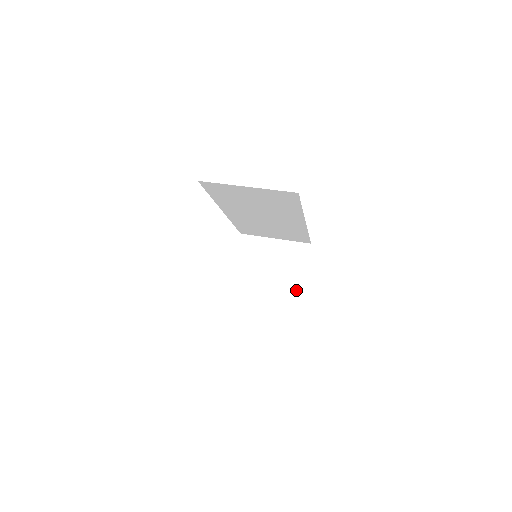
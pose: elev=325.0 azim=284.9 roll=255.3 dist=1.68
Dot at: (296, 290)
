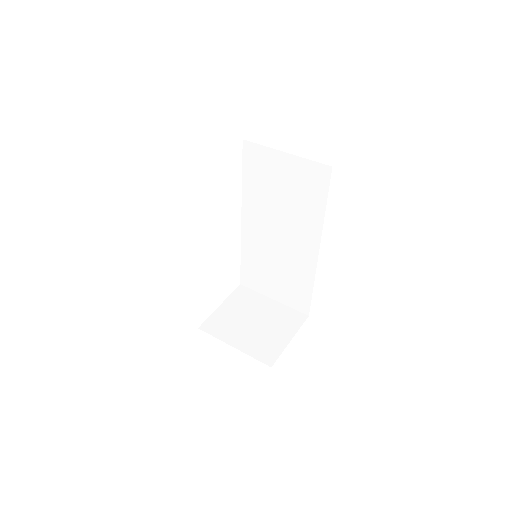
Dot at: (274, 349)
